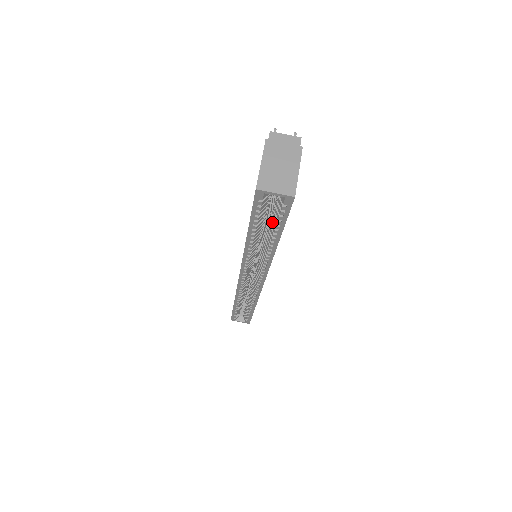
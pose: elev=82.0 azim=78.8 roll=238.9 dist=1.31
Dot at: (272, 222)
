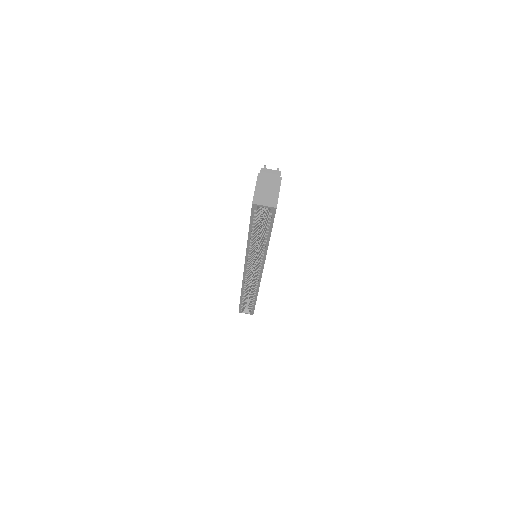
Dot at: (264, 226)
